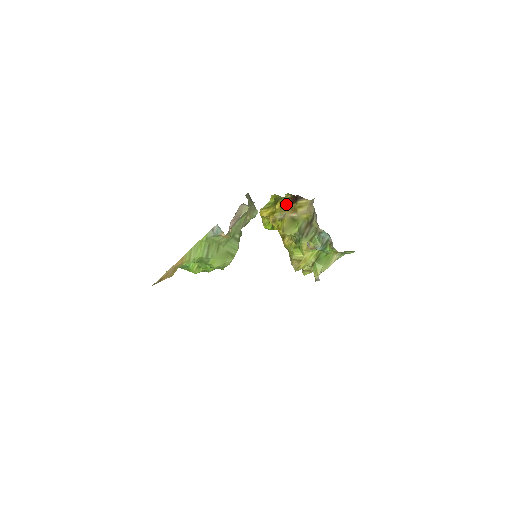
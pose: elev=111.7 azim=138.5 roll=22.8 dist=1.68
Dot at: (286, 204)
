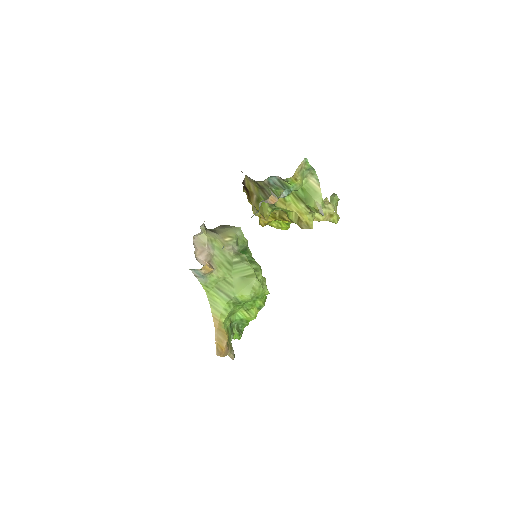
Dot at: (249, 198)
